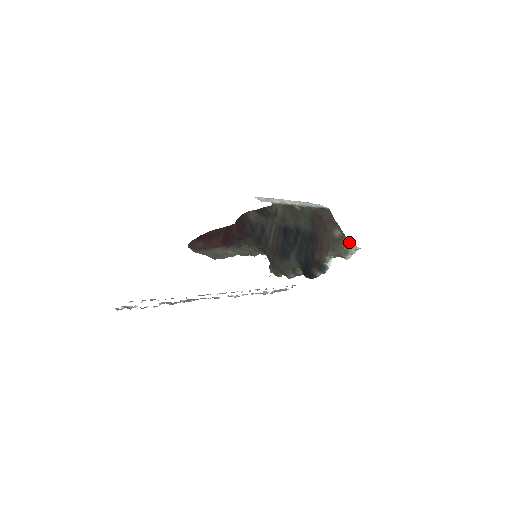
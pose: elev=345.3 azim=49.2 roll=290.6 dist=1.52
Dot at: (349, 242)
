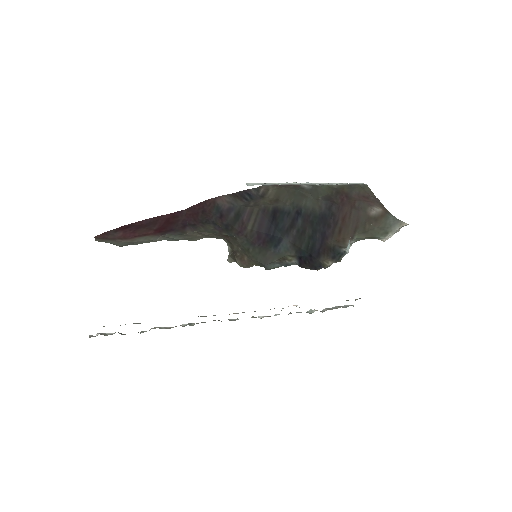
Dot at: (394, 220)
